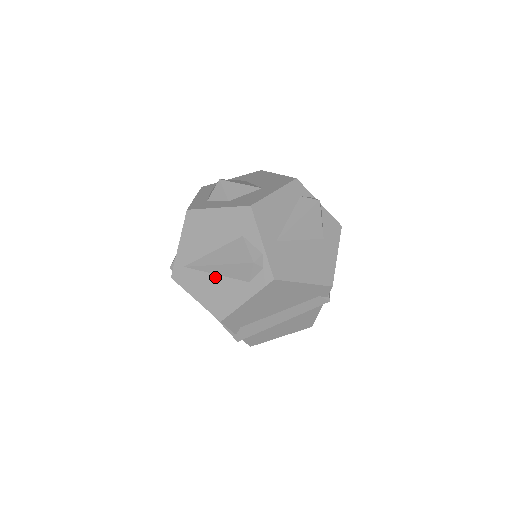
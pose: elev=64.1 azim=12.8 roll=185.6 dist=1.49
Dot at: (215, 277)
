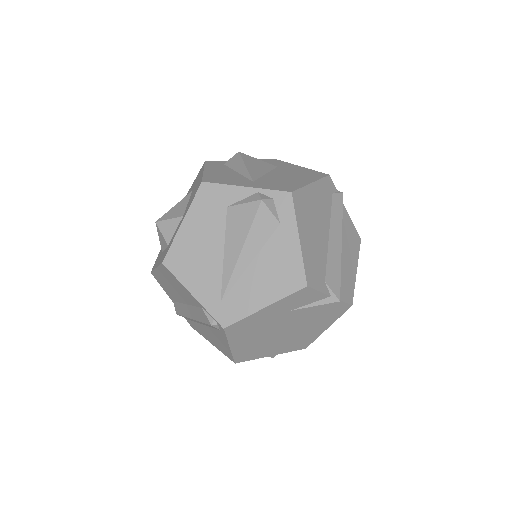
Dot at: (253, 266)
